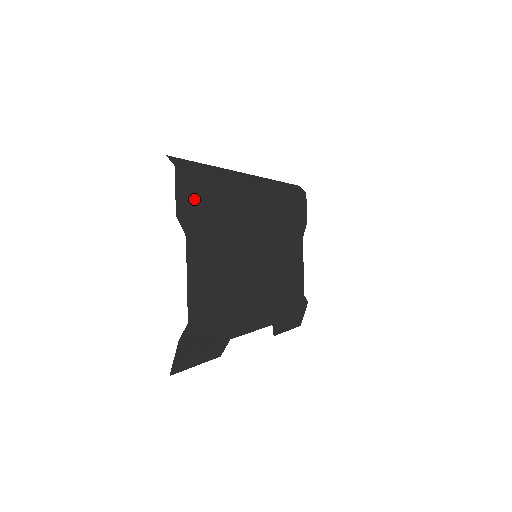
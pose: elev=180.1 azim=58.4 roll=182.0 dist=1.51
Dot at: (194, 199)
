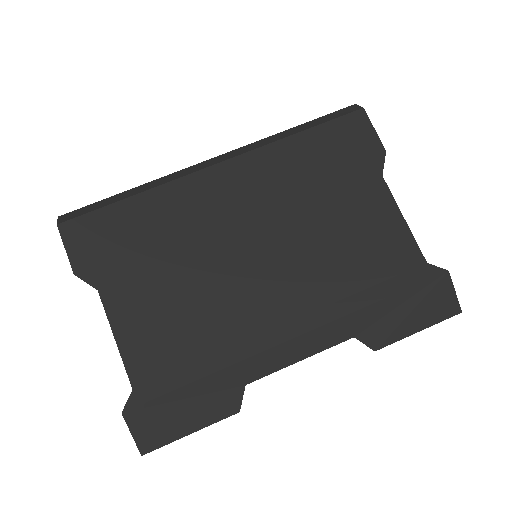
Dot at: (99, 243)
